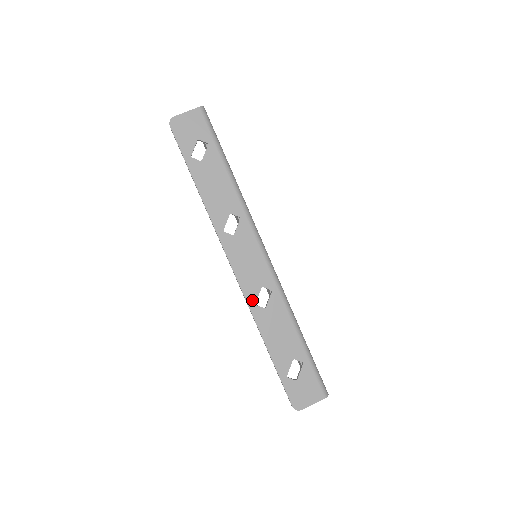
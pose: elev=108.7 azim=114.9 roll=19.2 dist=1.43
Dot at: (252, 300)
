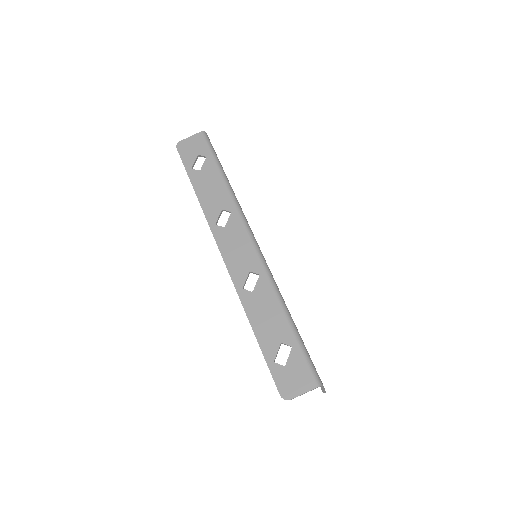
Dot at: (240, 284)
